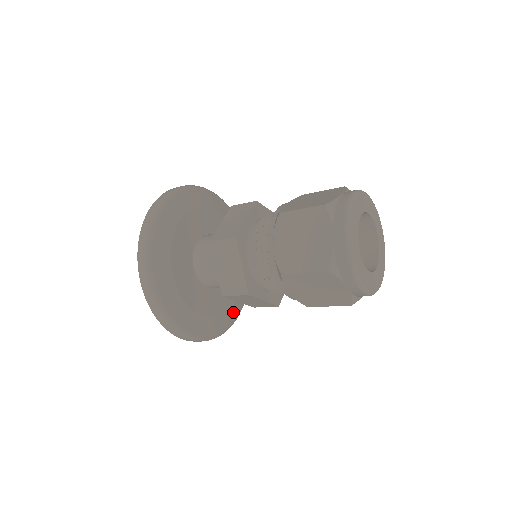
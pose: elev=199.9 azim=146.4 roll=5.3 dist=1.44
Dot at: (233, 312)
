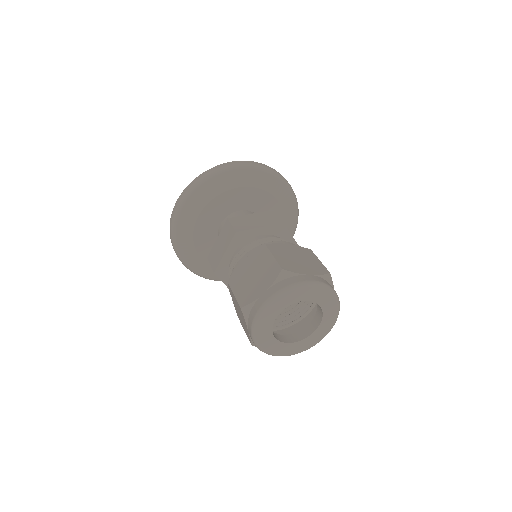
Dot at: occluded
